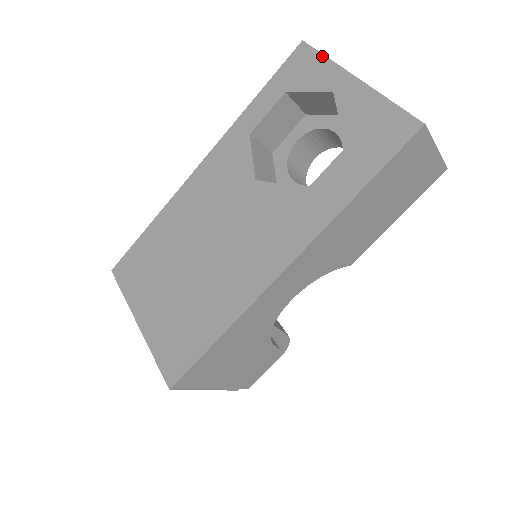
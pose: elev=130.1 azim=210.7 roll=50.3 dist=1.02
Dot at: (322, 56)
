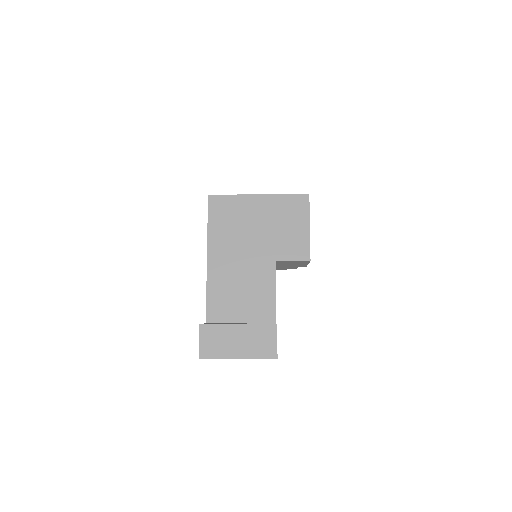
Dot at: occluded
